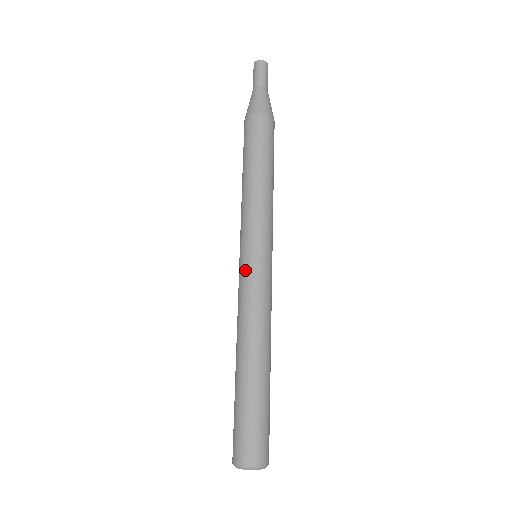
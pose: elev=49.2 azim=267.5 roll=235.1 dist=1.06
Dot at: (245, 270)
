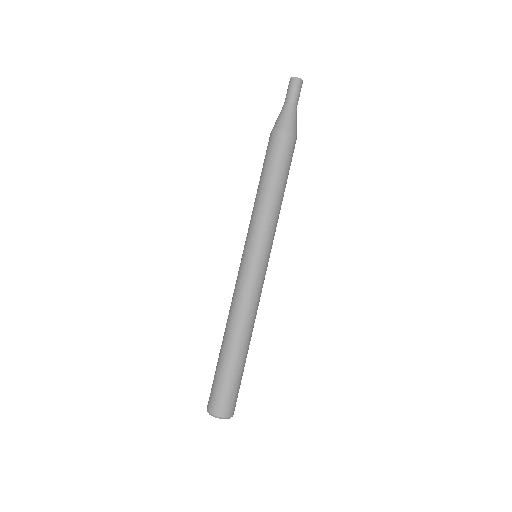
Dot at: (248, 269)
